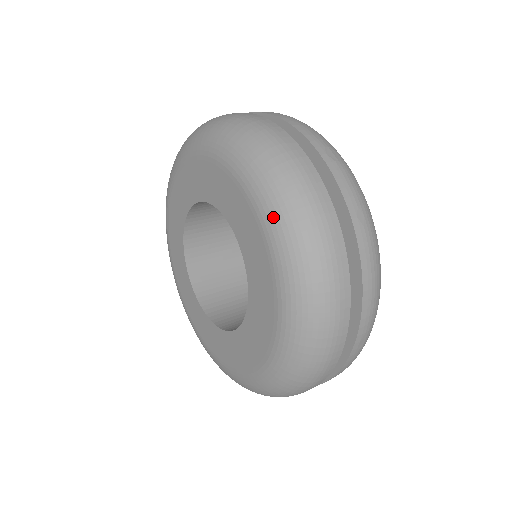
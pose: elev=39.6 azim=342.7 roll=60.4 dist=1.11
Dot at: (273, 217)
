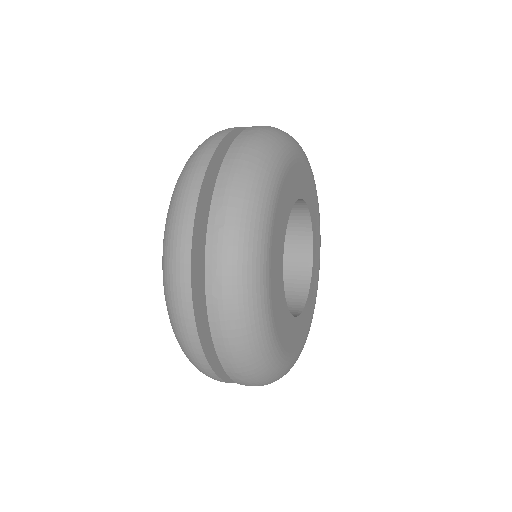
Dot at: occluded
